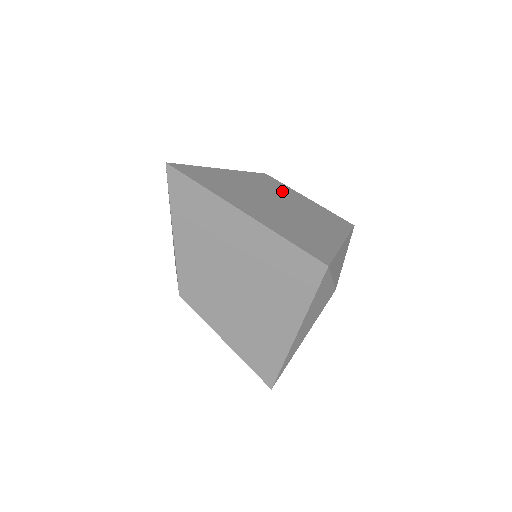
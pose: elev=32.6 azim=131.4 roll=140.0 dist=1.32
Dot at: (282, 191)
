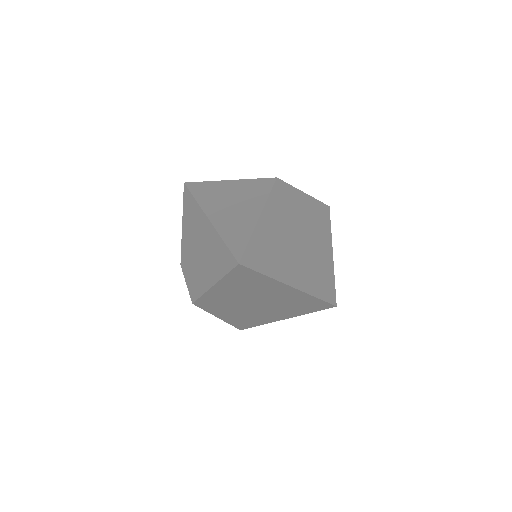
Dot at: (292, 203)
